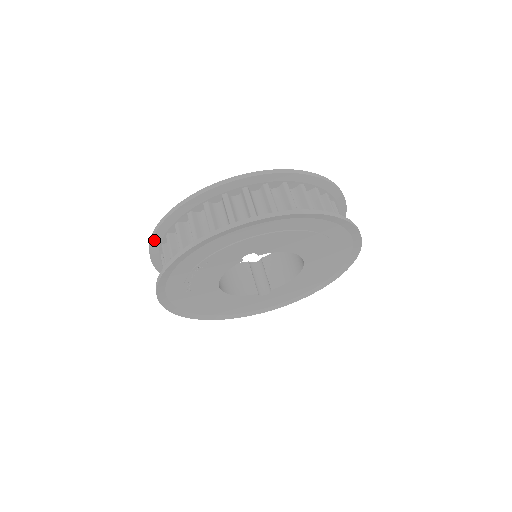
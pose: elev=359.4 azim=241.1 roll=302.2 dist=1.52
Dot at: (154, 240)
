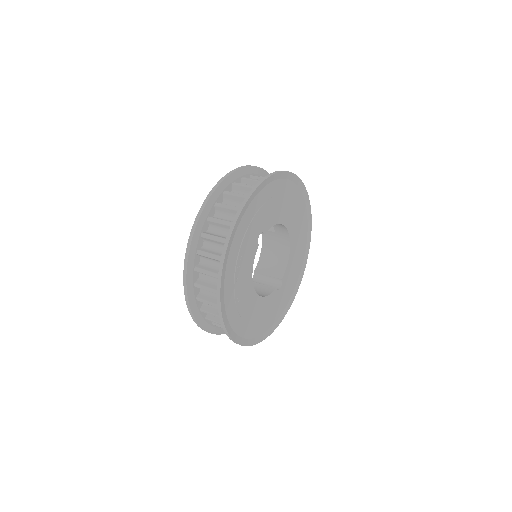
Dot at: (188, 282)
